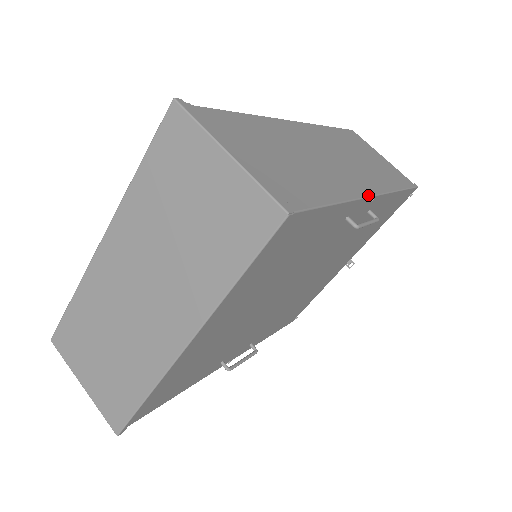
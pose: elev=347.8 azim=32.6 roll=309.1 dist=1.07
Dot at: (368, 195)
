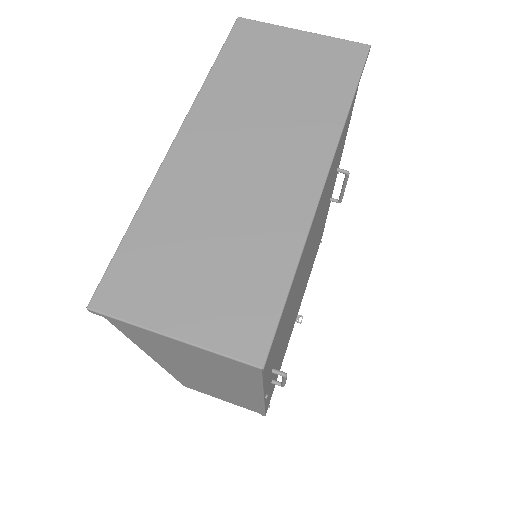
Dot at: occluded
